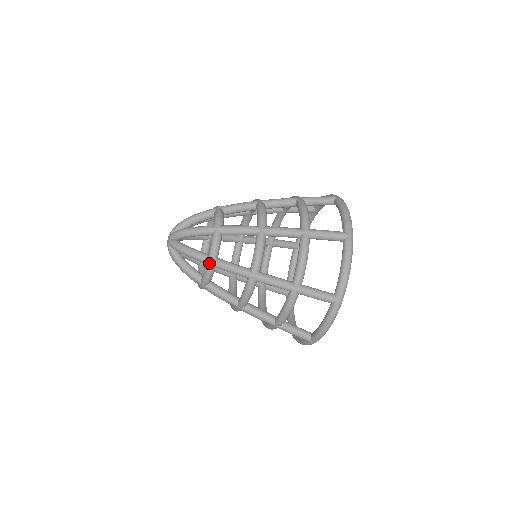
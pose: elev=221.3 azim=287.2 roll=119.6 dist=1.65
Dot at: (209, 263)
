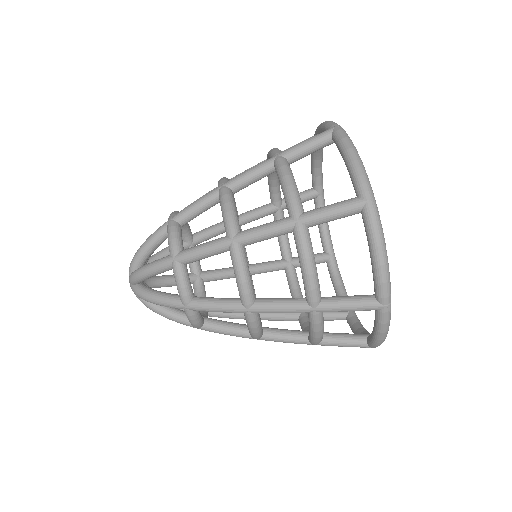
Dot at: (173, 261)
